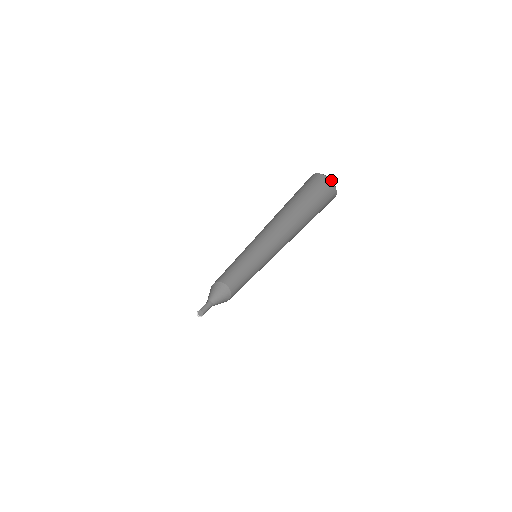
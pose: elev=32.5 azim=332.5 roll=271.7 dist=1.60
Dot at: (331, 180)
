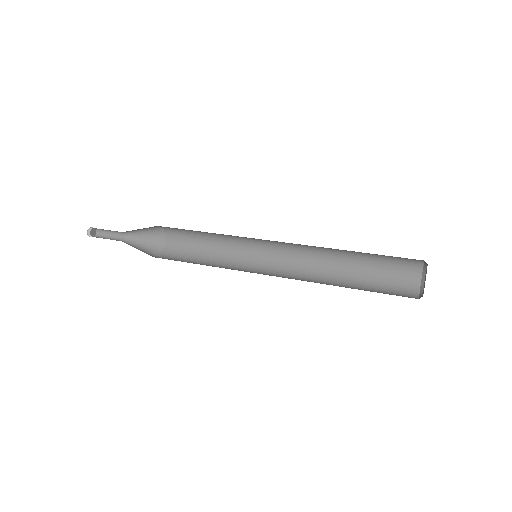
Dot at: (423, 270)
